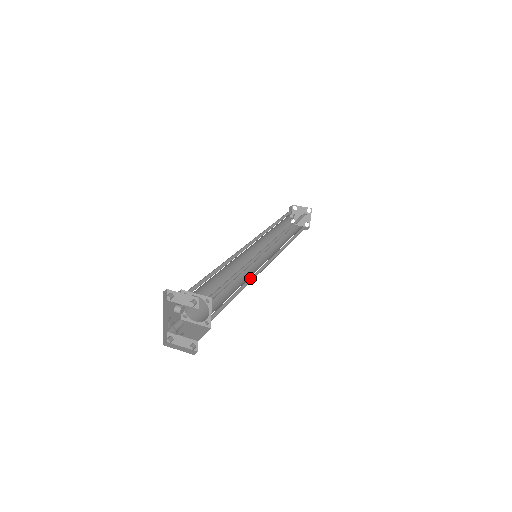
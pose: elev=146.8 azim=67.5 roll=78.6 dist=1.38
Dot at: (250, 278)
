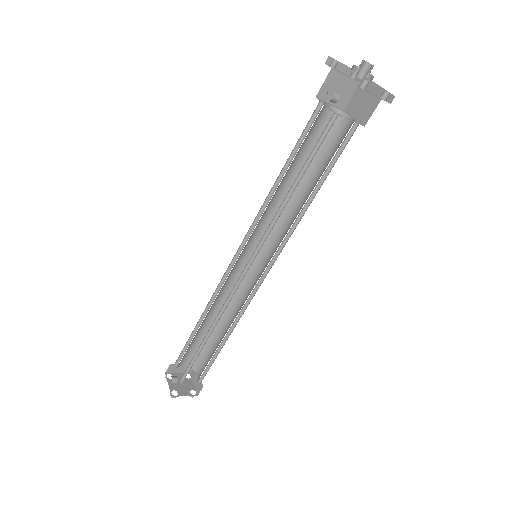
Dot at: (288, 233)
